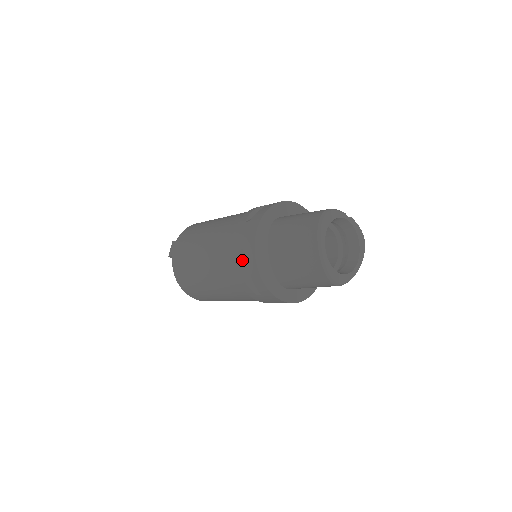
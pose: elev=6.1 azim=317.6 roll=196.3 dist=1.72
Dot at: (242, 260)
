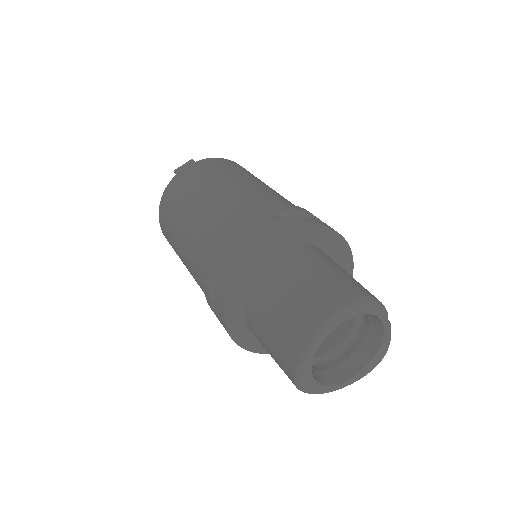
Dot at: (227, 255)
